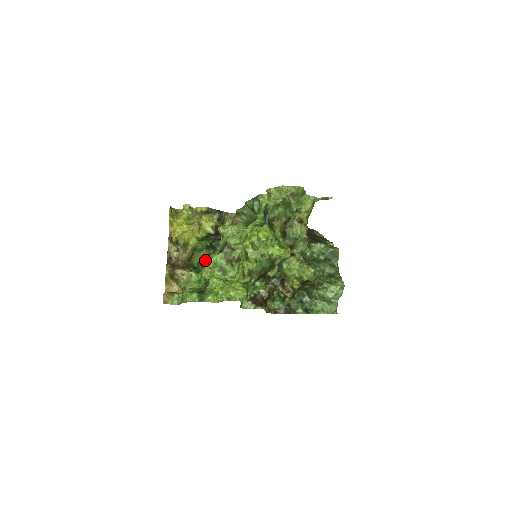
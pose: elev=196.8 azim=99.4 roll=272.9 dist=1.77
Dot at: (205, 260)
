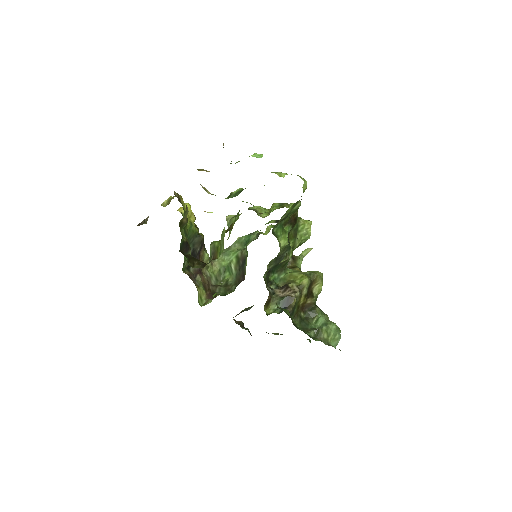
Dot at: (185, 248)
